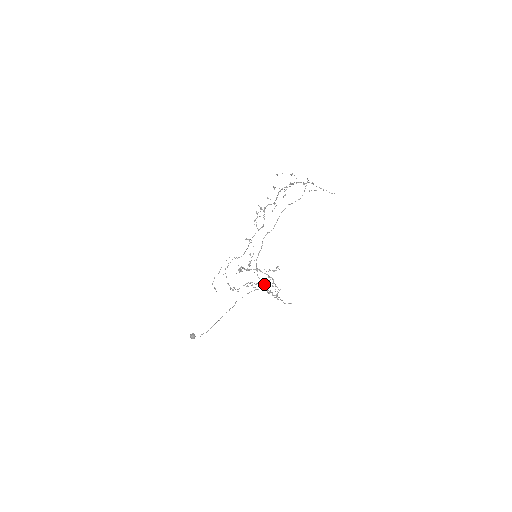
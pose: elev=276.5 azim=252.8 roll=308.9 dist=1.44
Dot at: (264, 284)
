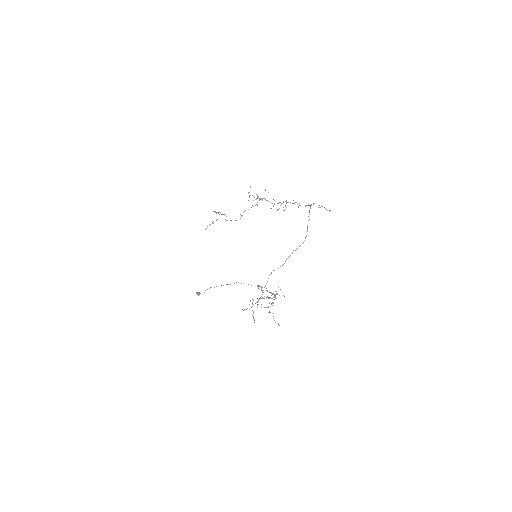
Dot at: occluded
